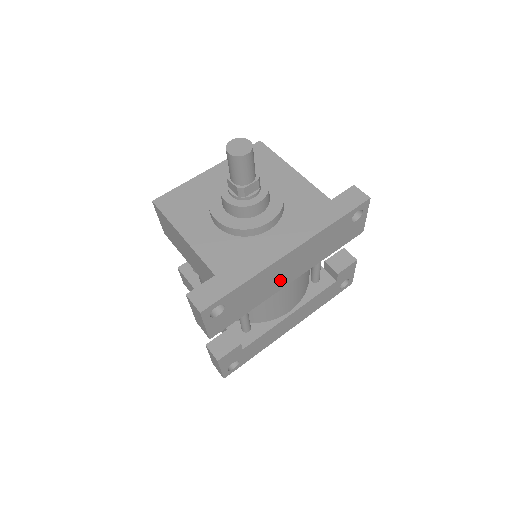
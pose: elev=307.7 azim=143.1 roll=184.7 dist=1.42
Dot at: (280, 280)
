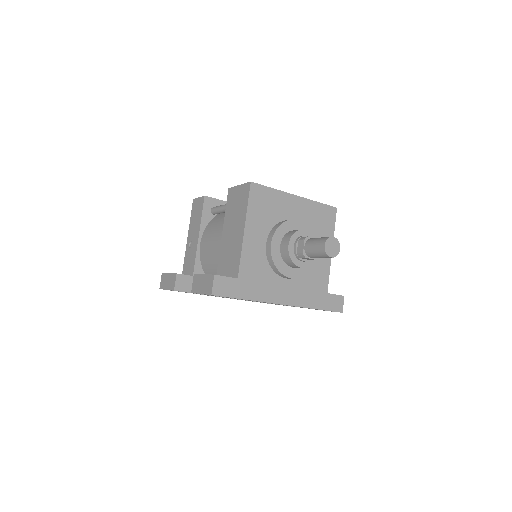
Dot at: occluded
